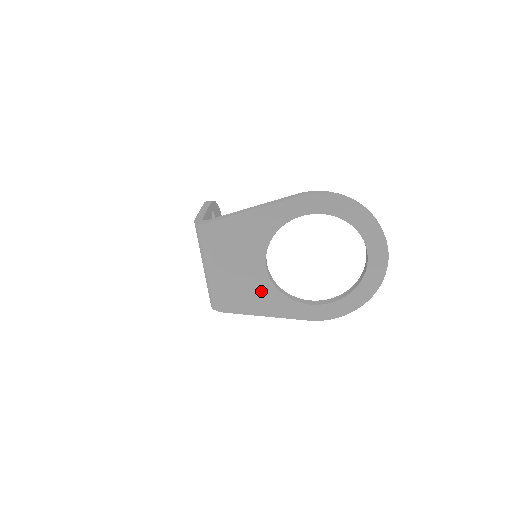
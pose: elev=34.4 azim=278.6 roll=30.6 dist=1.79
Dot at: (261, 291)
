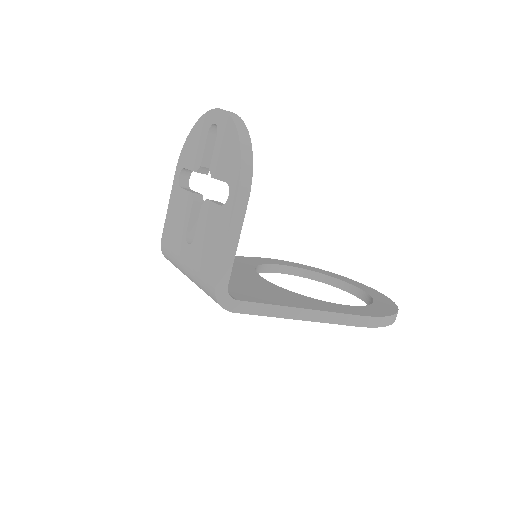
Dot at: occluded
